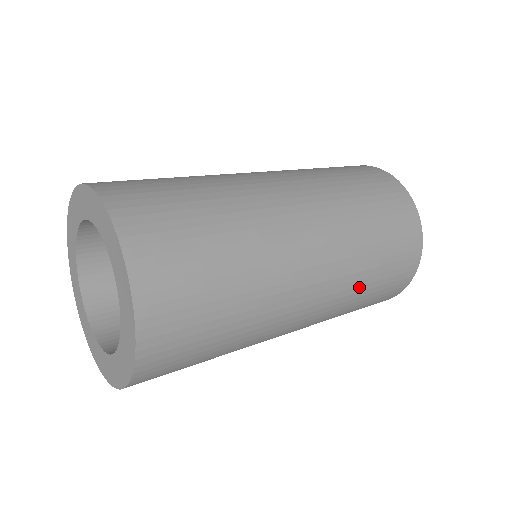
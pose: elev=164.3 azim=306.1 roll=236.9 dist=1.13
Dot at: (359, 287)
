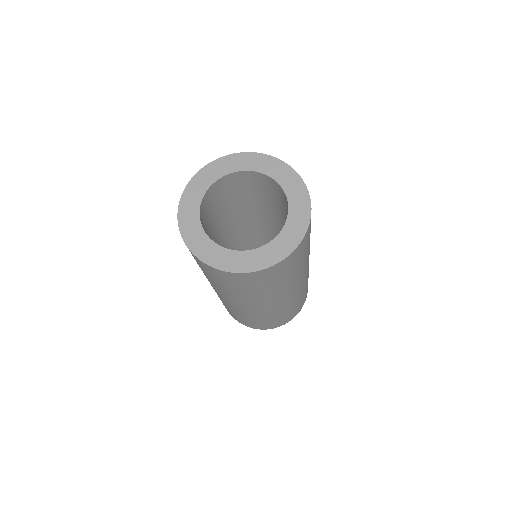
Dot at: occluded
